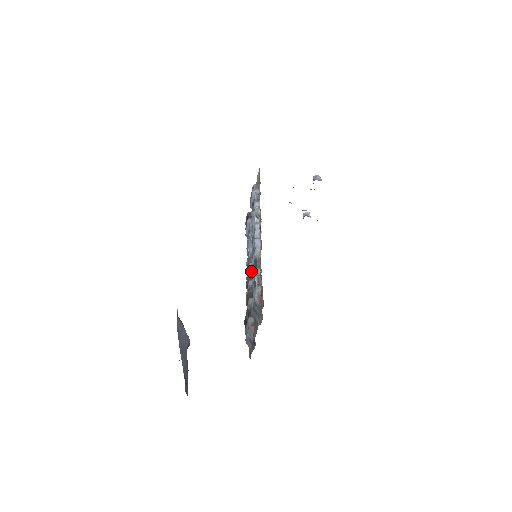
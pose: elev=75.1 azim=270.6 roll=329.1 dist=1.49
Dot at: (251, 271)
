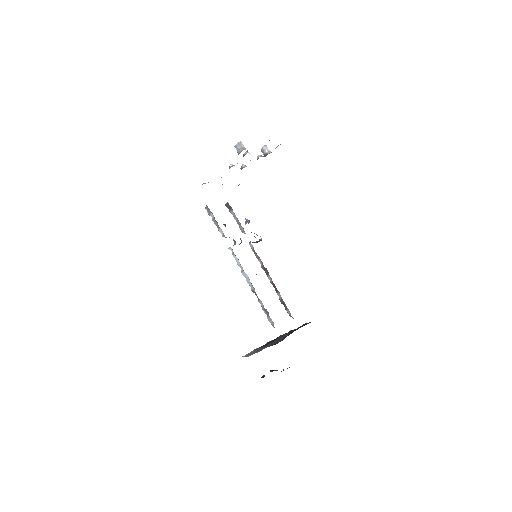
Dot at: (263, 267)
